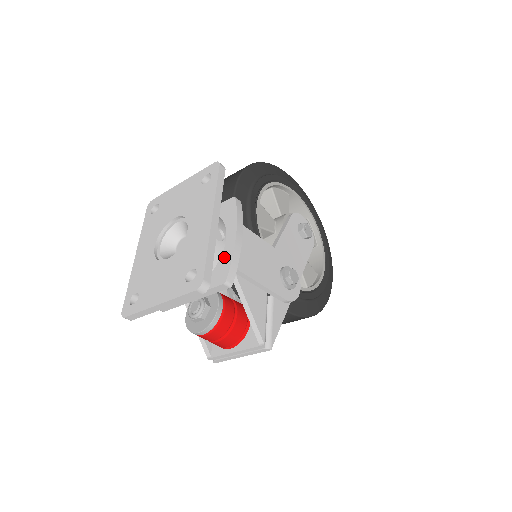
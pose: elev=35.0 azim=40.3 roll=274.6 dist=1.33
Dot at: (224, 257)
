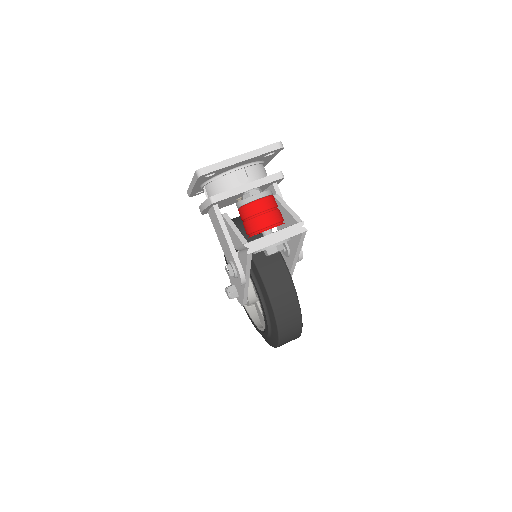
Dot at: occluded
